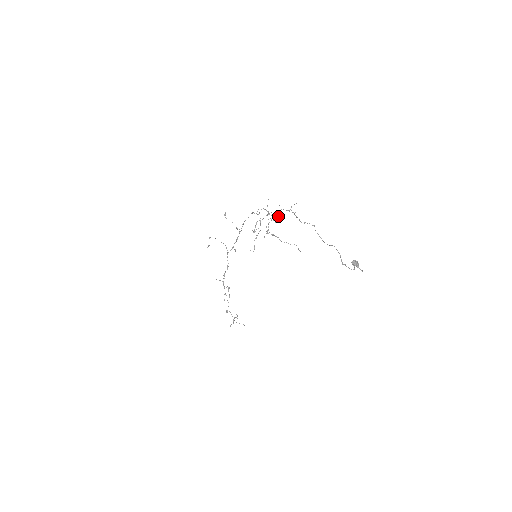
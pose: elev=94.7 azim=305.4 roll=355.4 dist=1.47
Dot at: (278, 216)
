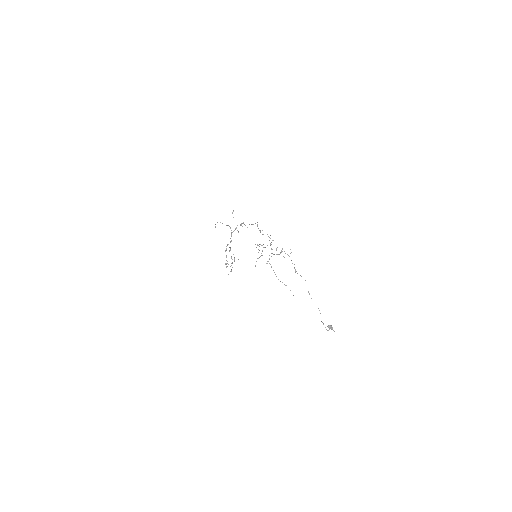
Dot at: occluded
